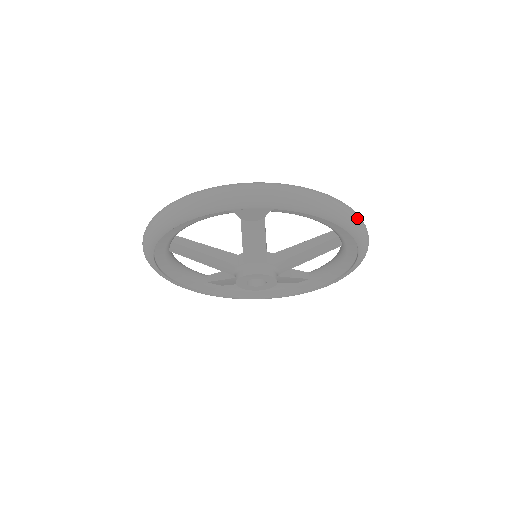
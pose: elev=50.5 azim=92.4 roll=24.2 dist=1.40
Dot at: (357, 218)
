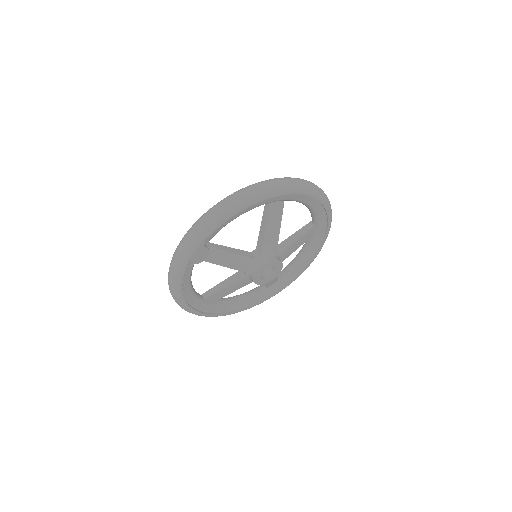
Dot at: (257, 188)
